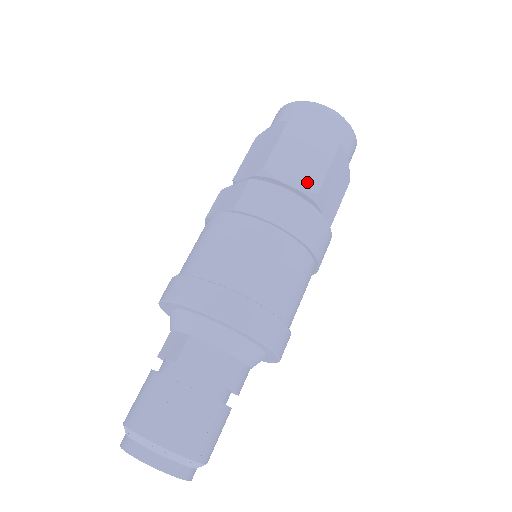
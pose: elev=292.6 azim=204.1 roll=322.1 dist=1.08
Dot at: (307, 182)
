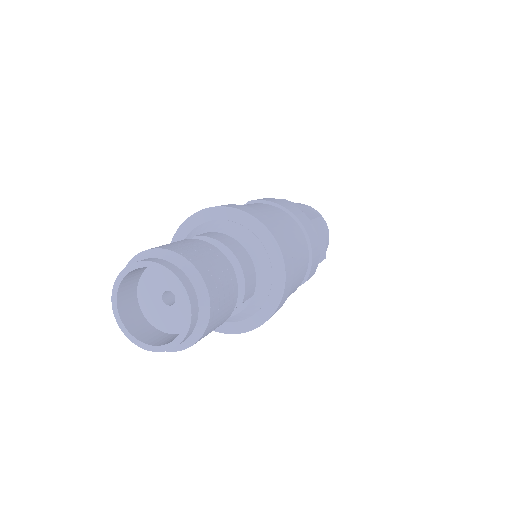
Dot at: occluded
